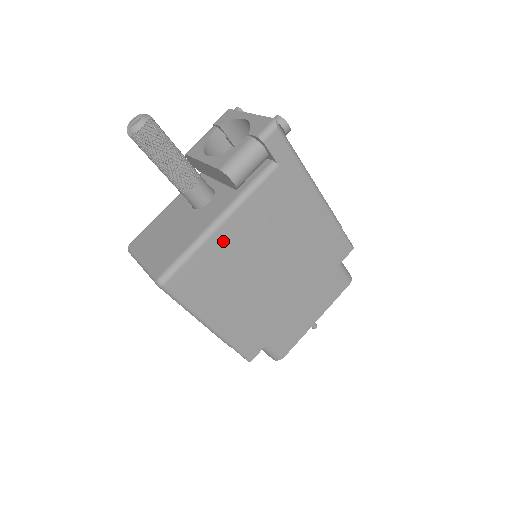
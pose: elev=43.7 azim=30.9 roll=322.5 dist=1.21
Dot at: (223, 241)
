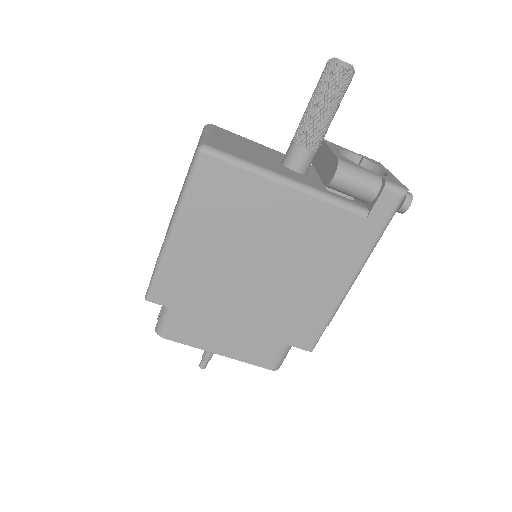
Dot at: (271, 196)
